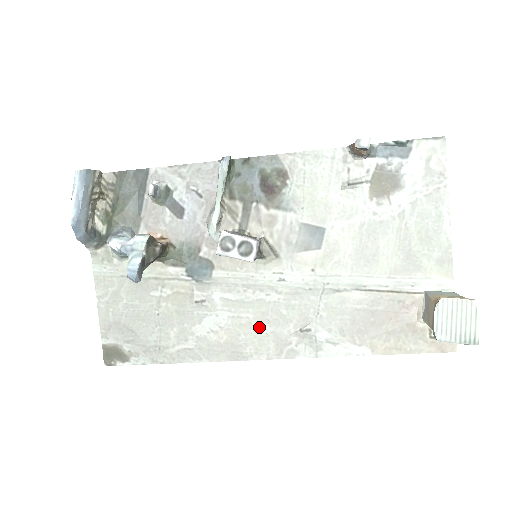
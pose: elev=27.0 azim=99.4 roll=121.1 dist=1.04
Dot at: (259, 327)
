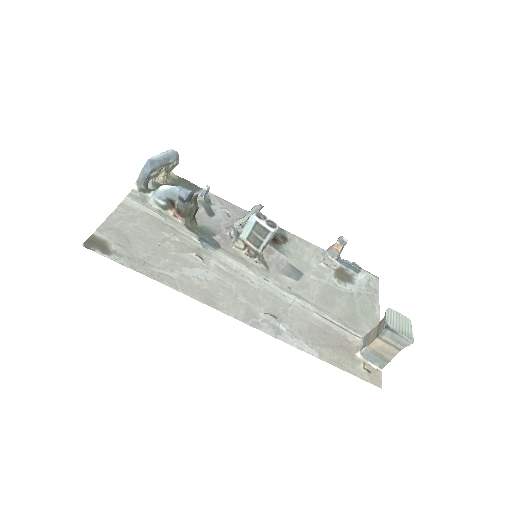
Dot at: (237, 296)
